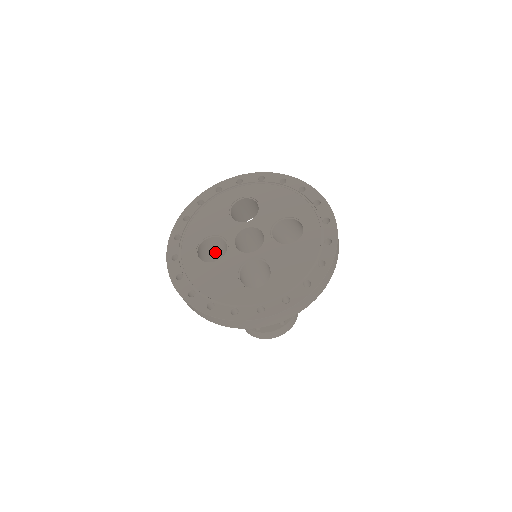
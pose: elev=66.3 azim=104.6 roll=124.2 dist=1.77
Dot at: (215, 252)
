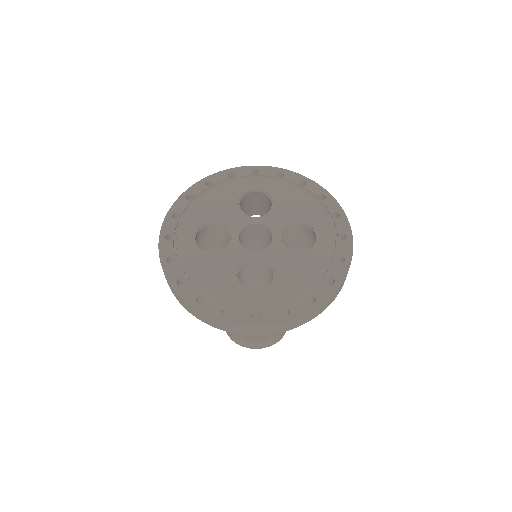
Dot at: (212, 241)
